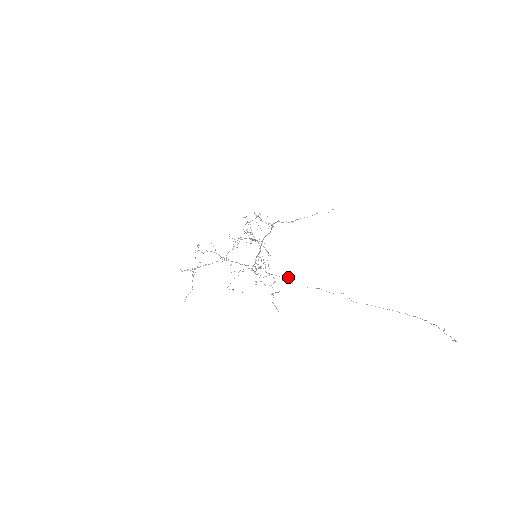
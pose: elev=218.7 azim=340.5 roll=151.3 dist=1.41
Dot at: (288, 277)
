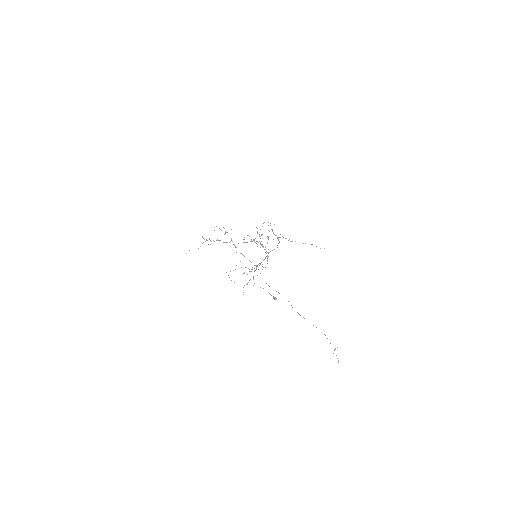
Dot at: (275, 297)
